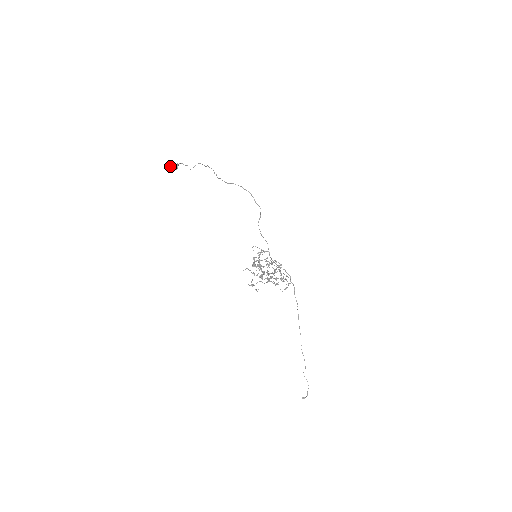
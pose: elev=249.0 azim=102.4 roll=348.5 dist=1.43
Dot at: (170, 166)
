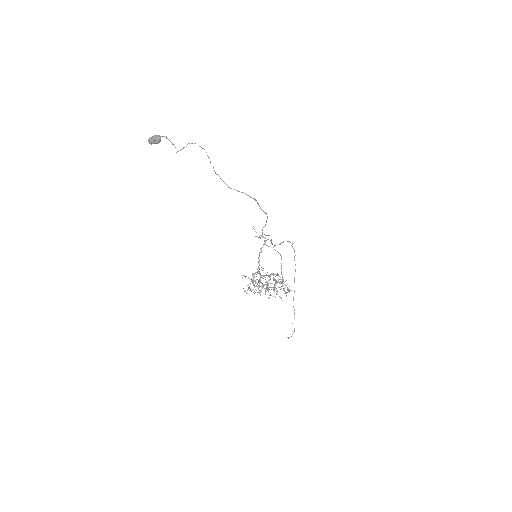
Dot at: (149, 141)
